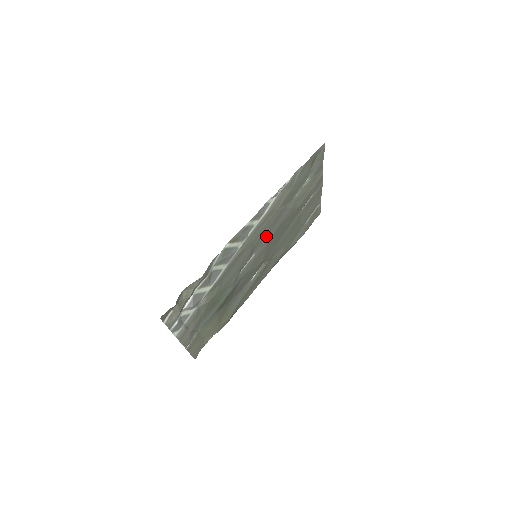
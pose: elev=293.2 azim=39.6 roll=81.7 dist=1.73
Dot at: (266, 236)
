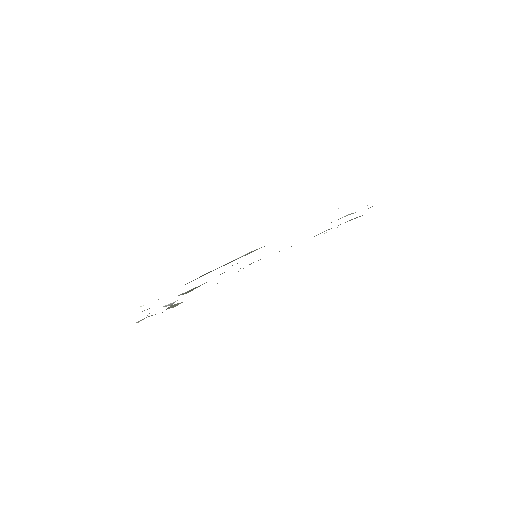
Dot at: occluded
